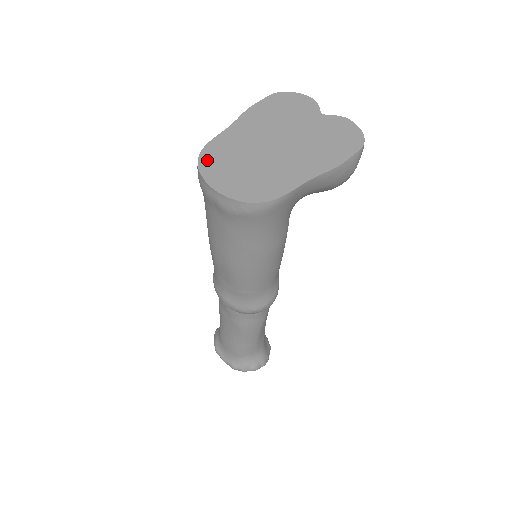
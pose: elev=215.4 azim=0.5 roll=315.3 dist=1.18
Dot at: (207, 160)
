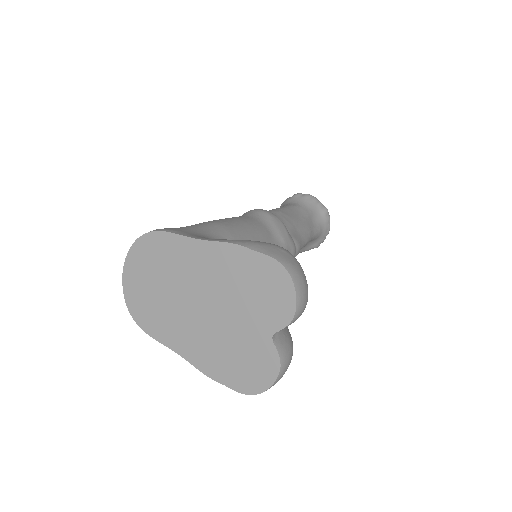
Dot at: (145, 245)
